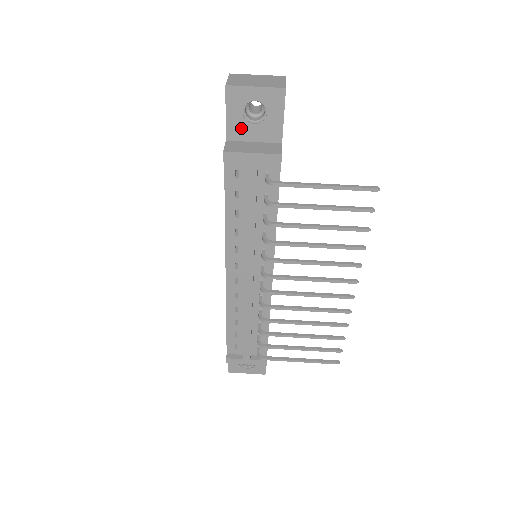
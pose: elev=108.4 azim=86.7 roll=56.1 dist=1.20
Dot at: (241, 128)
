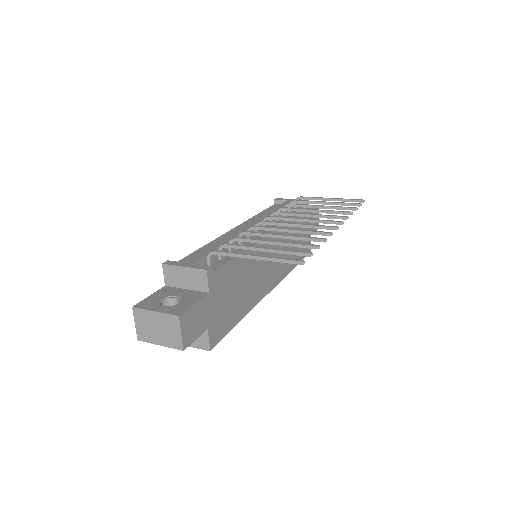
Dot at: occluded
